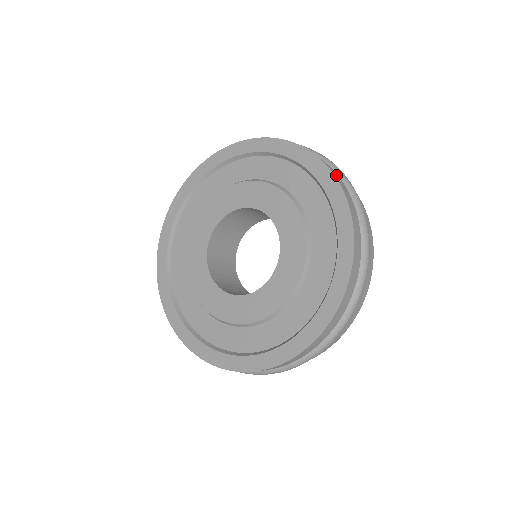
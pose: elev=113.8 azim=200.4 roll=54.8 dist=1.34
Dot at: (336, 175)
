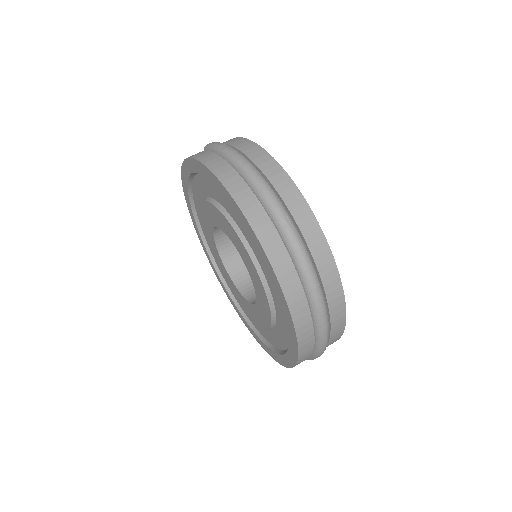
Dot at: (265, 231)
